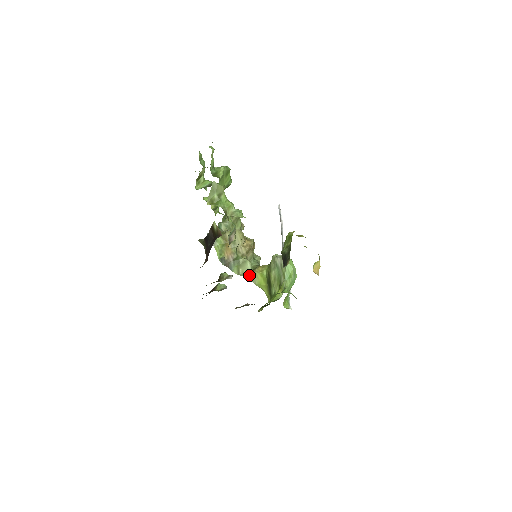
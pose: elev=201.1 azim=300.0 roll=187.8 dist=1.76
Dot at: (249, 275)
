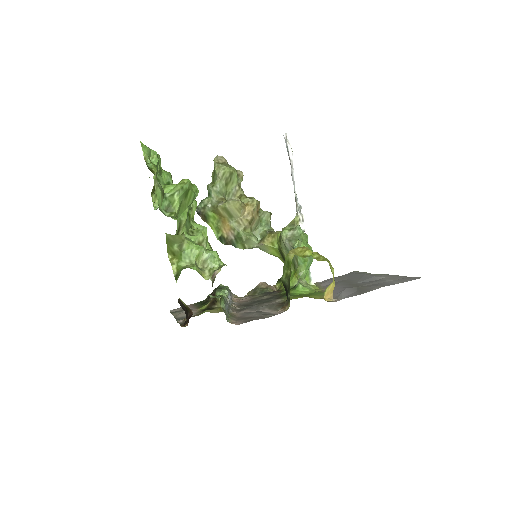
Dot at: (258, 247)
